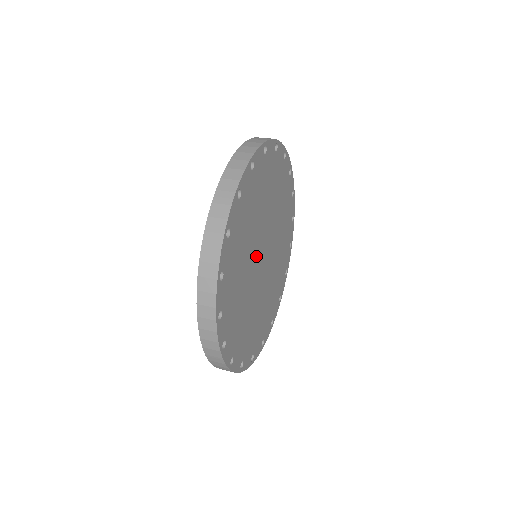
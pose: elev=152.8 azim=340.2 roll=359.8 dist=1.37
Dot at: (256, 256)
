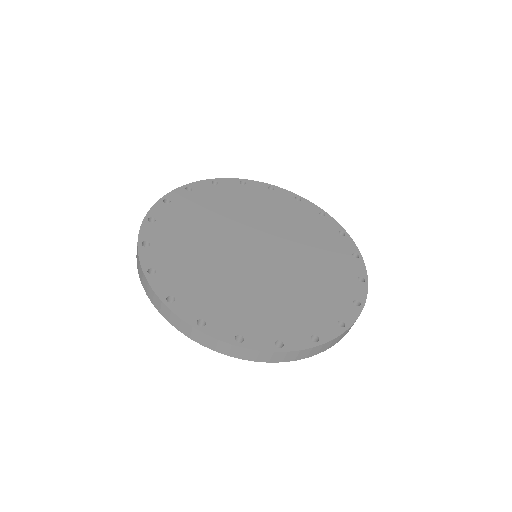
Dot at: (235, 241)
